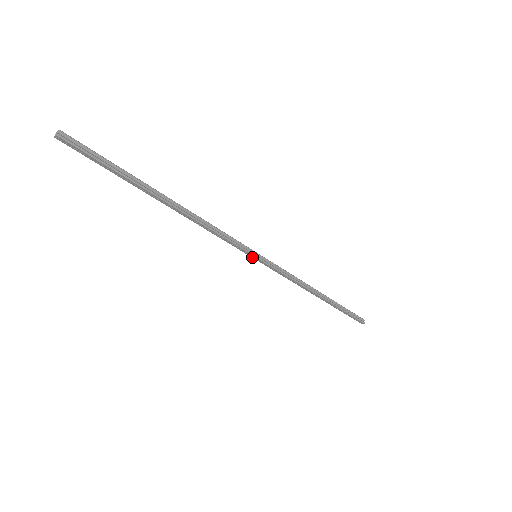
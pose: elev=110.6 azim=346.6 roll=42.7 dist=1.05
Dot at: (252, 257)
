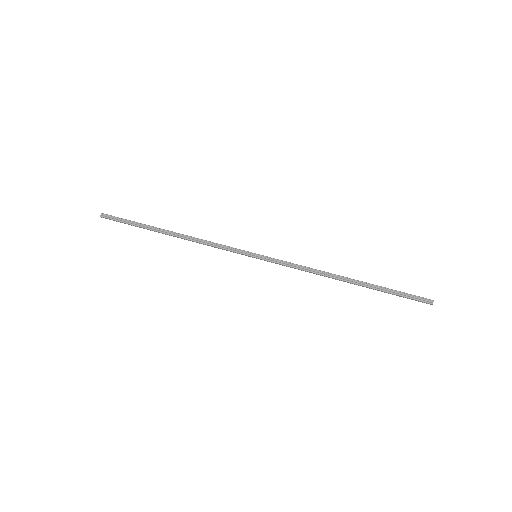
Dot at: (253, 257)
